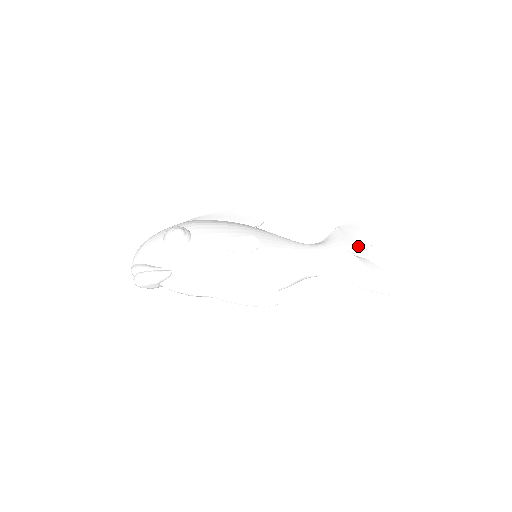
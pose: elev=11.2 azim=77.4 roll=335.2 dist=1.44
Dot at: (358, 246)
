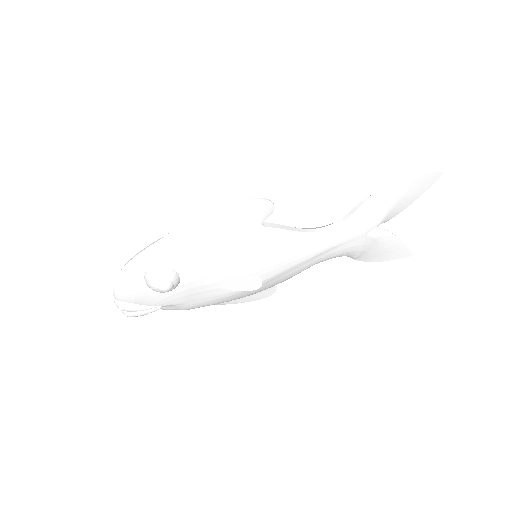
Dot at: (384, 221)
